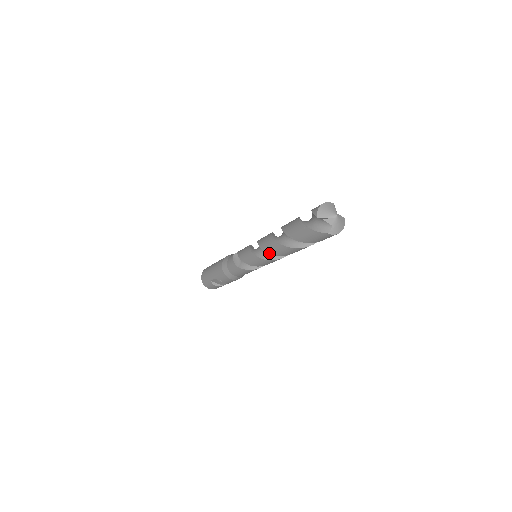
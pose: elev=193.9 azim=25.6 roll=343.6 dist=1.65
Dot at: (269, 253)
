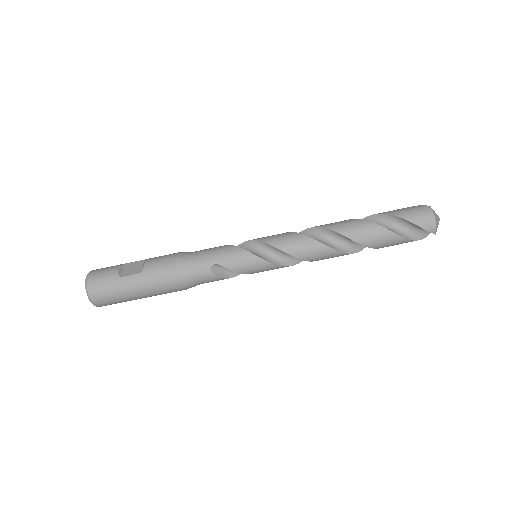
Dot at: (314, 227)
